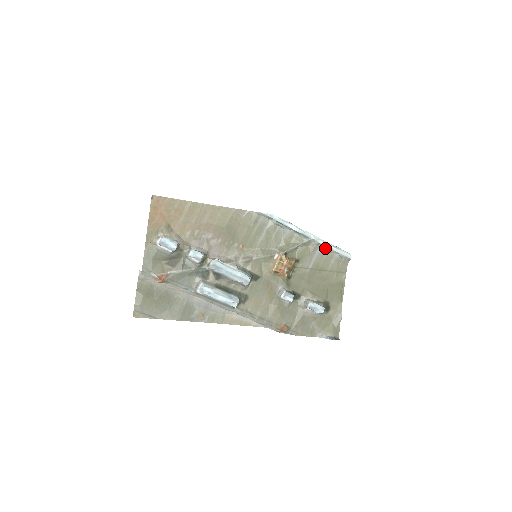
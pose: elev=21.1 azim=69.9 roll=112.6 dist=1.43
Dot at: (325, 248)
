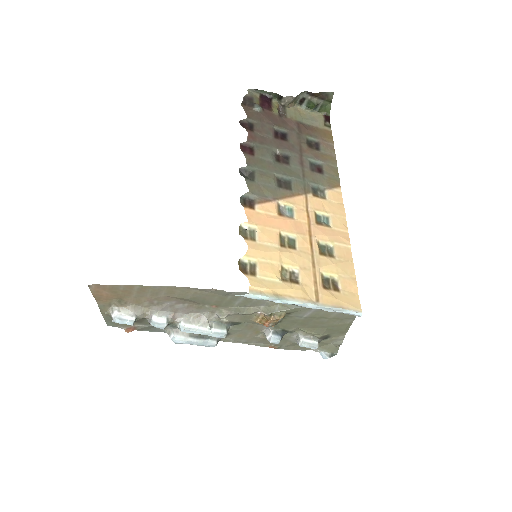
Dot at: (326, 308)
